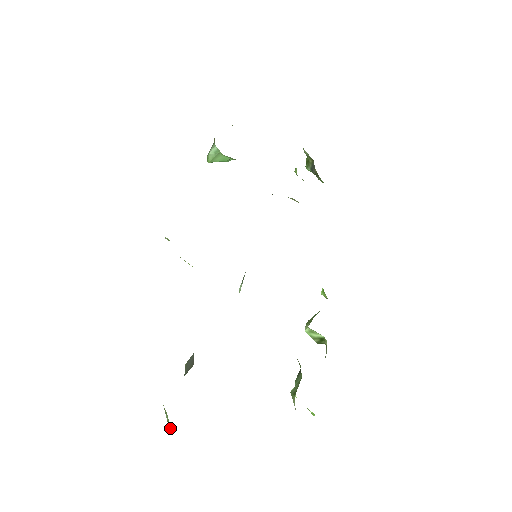
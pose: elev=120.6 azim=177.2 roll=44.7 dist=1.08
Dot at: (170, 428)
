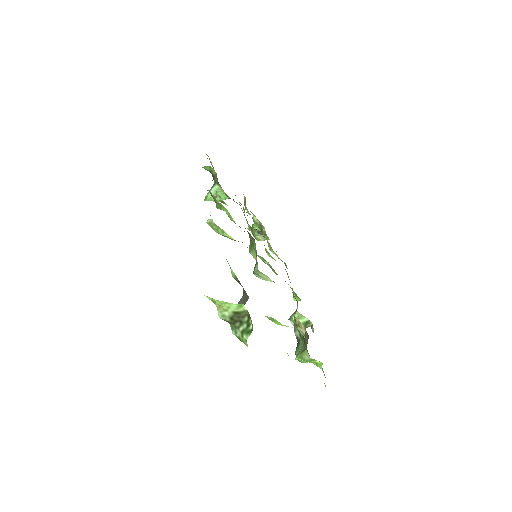
Dot at: (247, 333)
